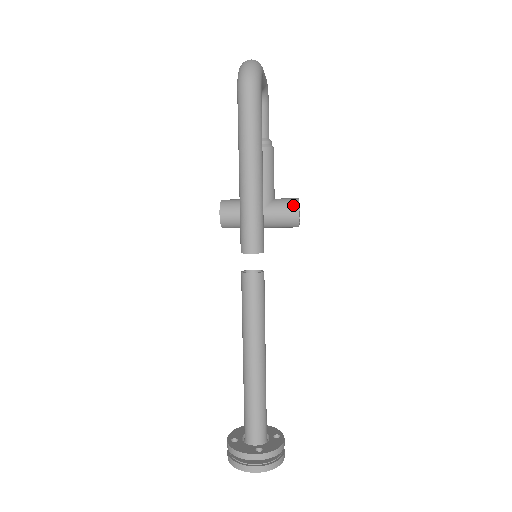
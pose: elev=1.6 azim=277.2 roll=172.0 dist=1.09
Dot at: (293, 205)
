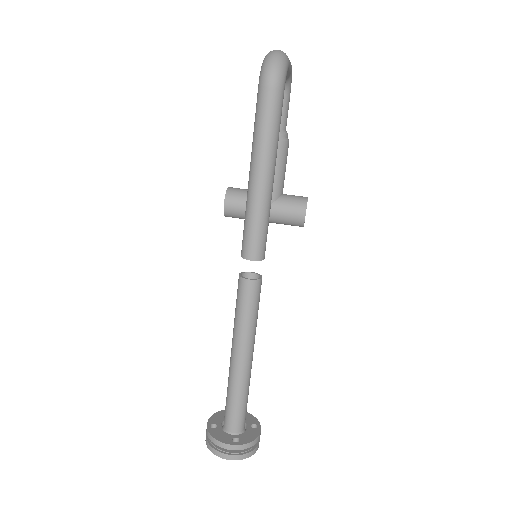
Dot at: (301, 206)
